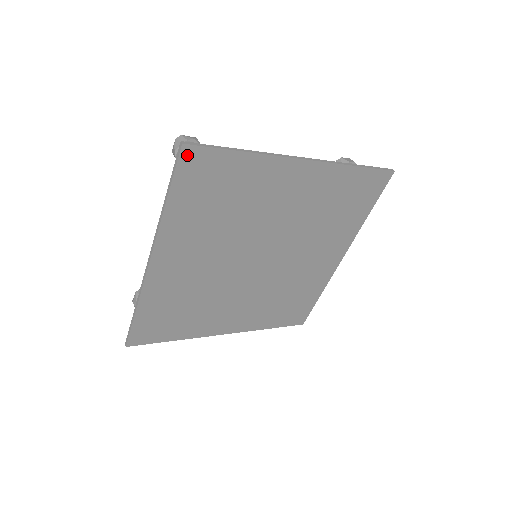
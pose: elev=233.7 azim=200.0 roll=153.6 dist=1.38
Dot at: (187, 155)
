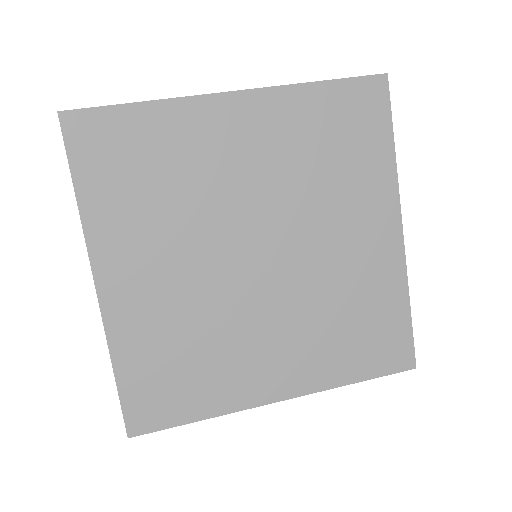
Dot at: (71, 124)
